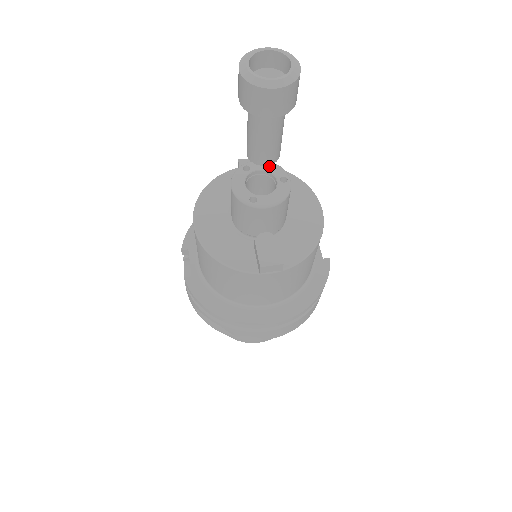
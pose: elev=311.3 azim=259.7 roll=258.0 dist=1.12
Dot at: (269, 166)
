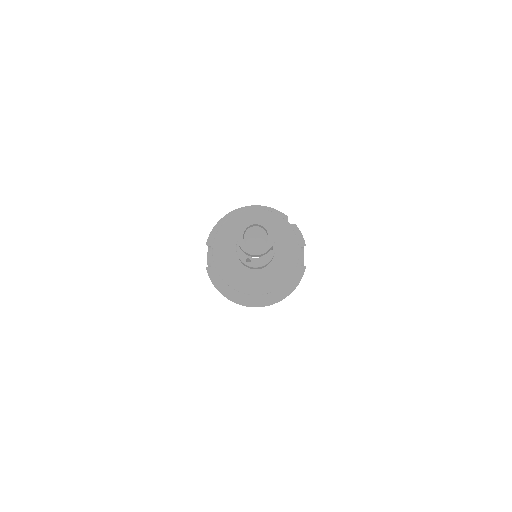
Dot at: occluded
